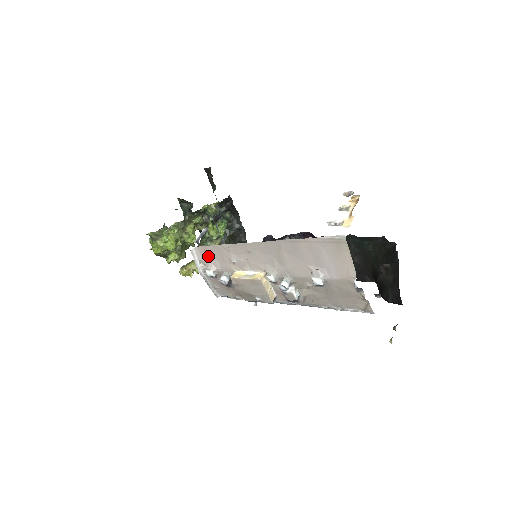
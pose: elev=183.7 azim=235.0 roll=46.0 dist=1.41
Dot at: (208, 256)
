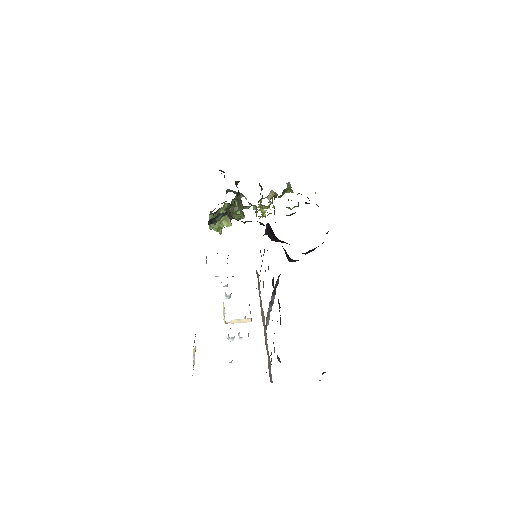
Dot at: occluded
